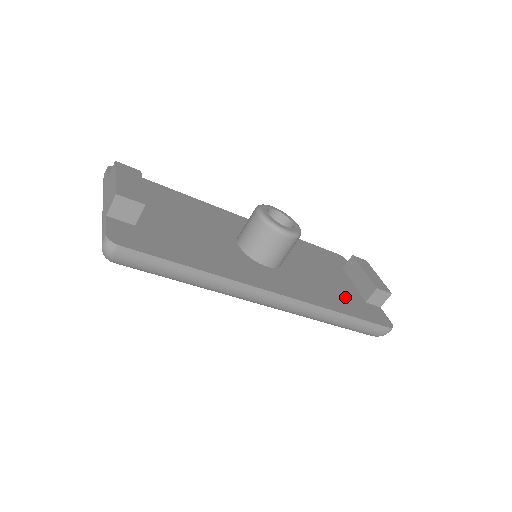
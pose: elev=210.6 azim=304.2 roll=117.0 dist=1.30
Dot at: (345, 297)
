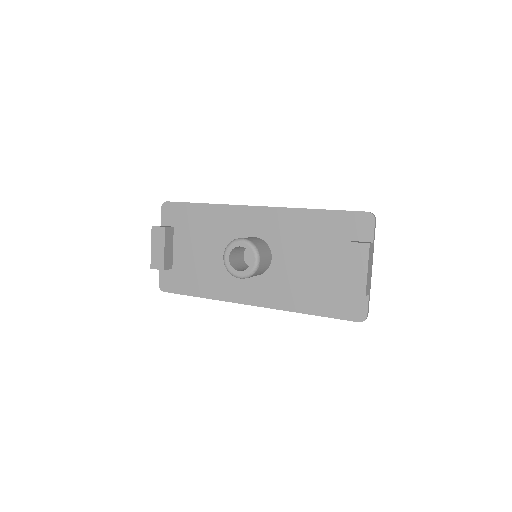
Dot at: (323, 291)
